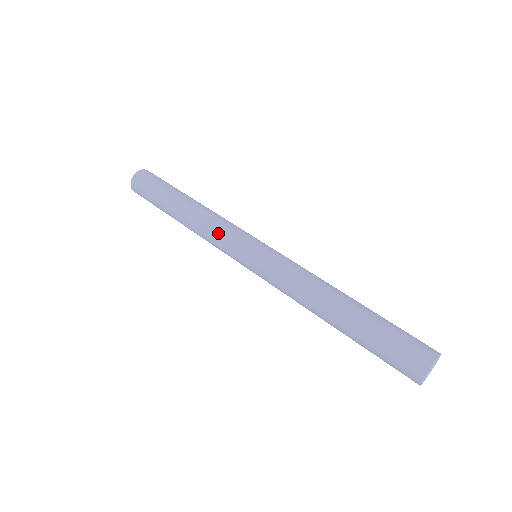
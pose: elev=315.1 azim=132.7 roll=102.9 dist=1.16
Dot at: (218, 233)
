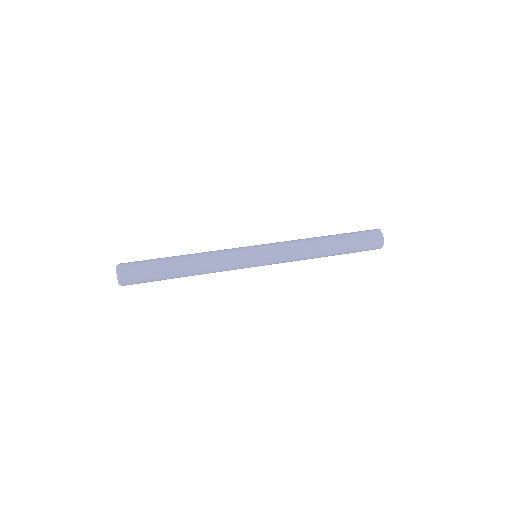
Dot at: (226, 251)
